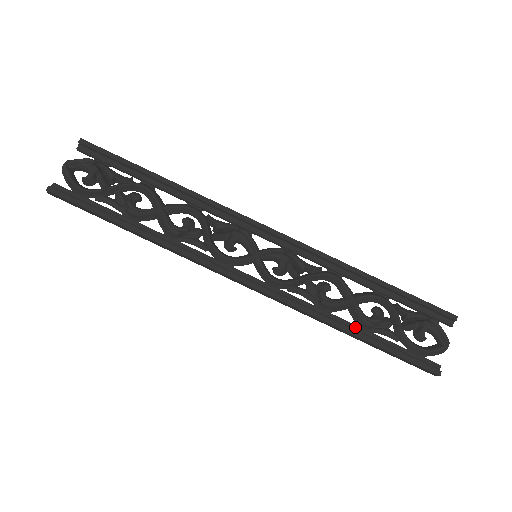
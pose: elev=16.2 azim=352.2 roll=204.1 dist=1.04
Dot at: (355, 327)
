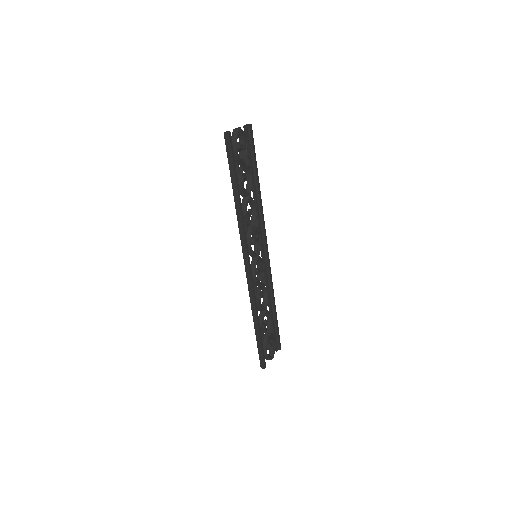
Dot at: (259, 322)
